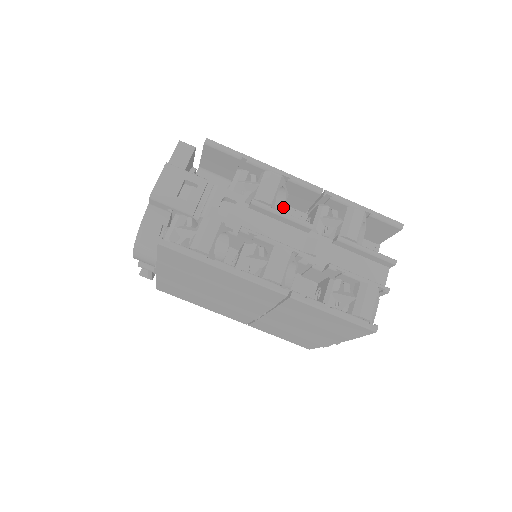
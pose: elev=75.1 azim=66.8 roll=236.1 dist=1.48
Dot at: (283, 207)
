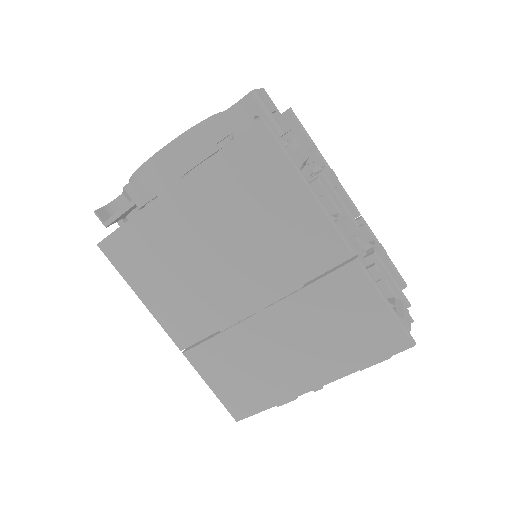
Dot at: occluded
